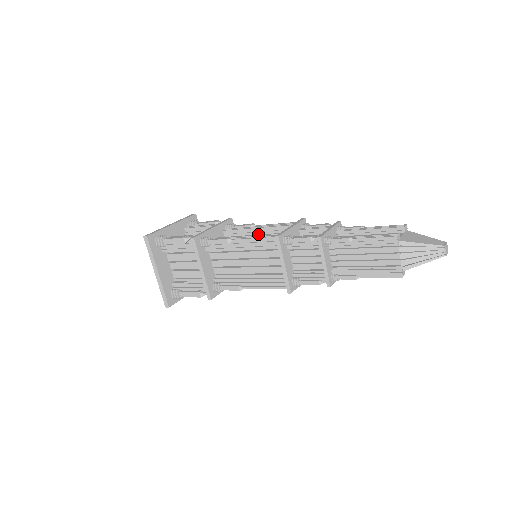
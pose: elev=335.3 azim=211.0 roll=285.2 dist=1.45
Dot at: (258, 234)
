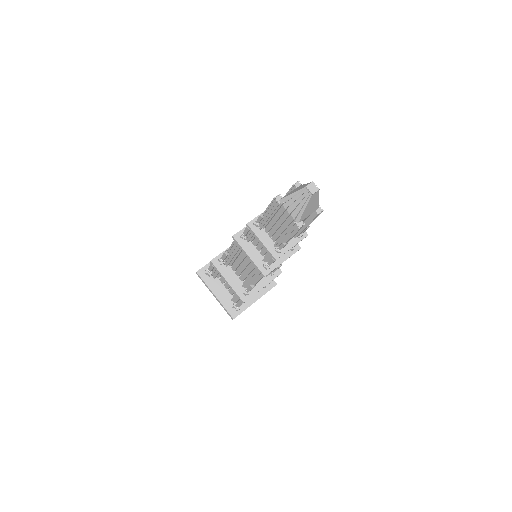
Dot at: occluded
